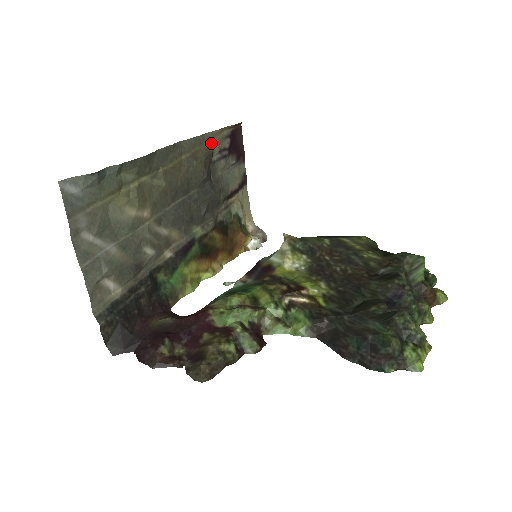
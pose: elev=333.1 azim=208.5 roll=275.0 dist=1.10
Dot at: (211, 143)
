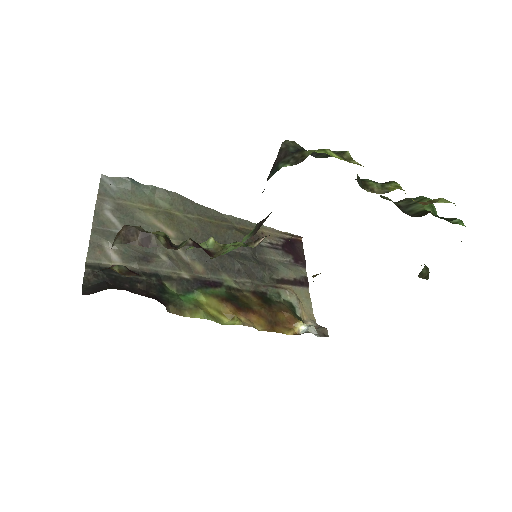
Dot at: (260, 232)
